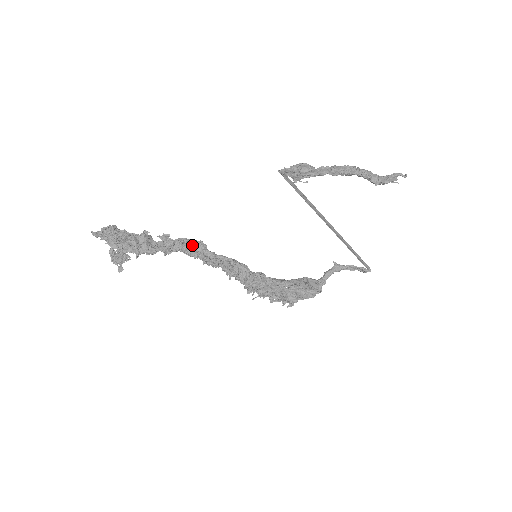
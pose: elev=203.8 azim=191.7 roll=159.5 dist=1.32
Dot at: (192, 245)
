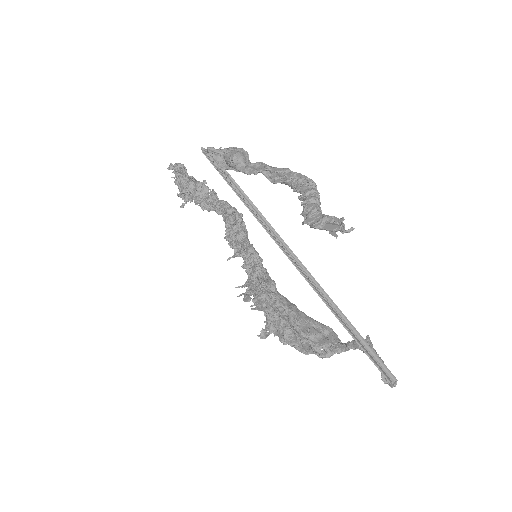
Dot at: (227, 213)
